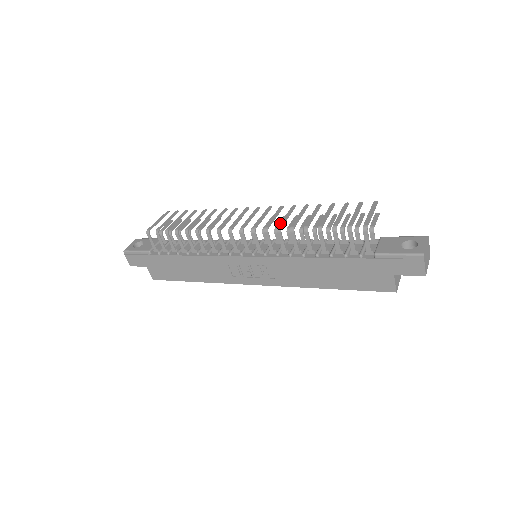
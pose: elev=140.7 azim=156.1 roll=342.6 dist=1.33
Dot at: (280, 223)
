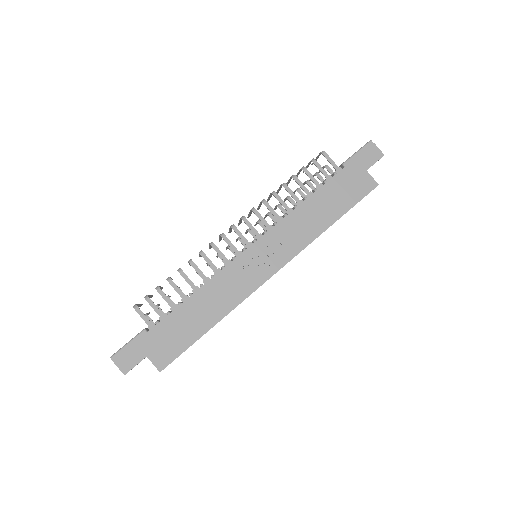
Dot at: (260, 202)
